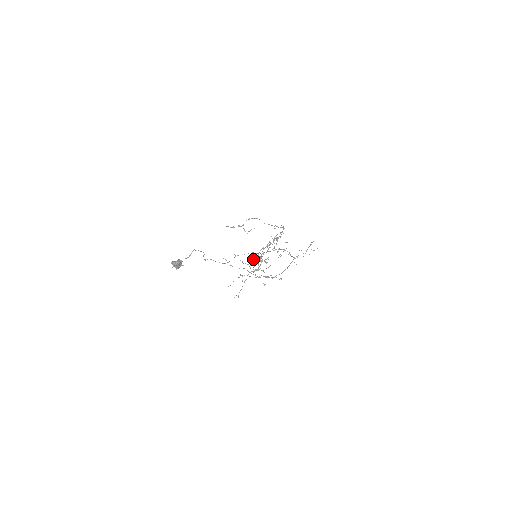
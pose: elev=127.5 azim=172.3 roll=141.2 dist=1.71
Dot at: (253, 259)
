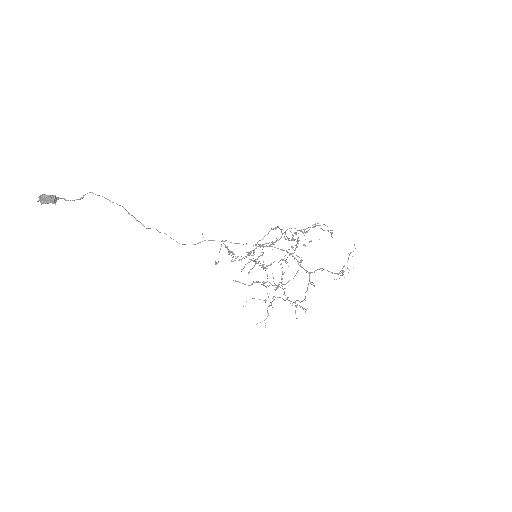
Dot at: occluded
